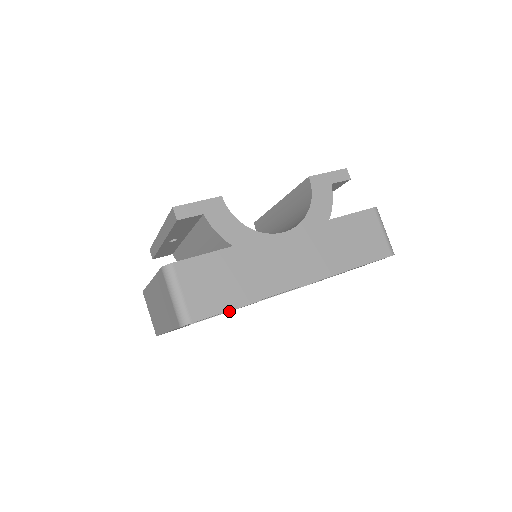
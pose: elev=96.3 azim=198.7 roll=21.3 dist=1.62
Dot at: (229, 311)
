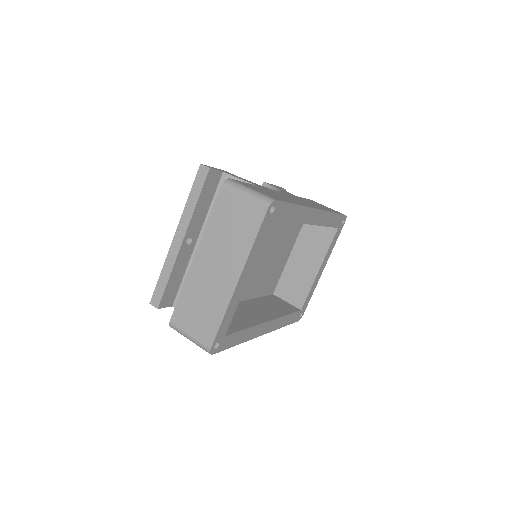
Dot at: (257, 325)
